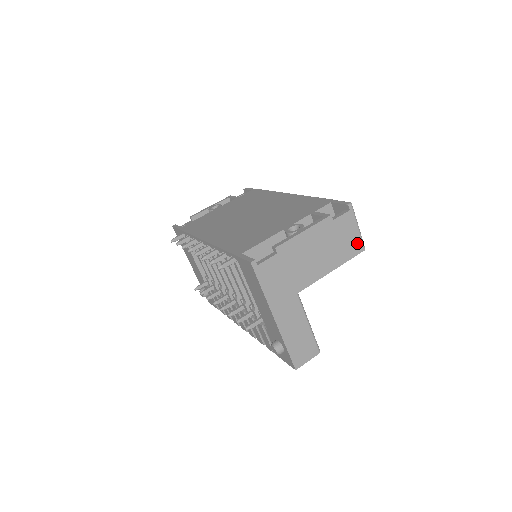
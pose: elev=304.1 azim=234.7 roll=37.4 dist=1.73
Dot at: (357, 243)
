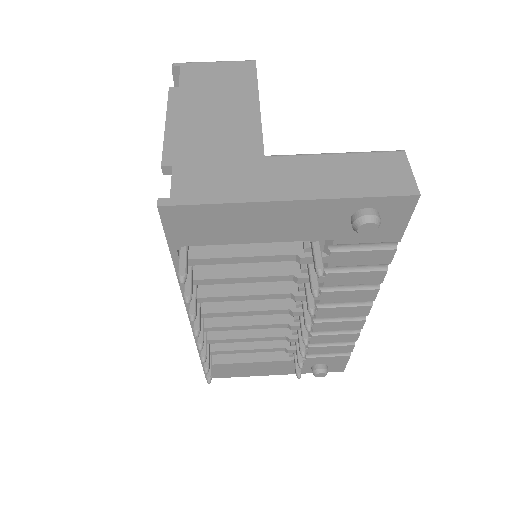
Dot at: (237, 67)
